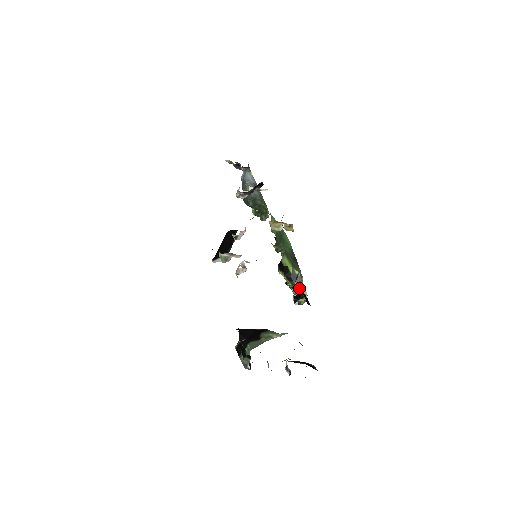
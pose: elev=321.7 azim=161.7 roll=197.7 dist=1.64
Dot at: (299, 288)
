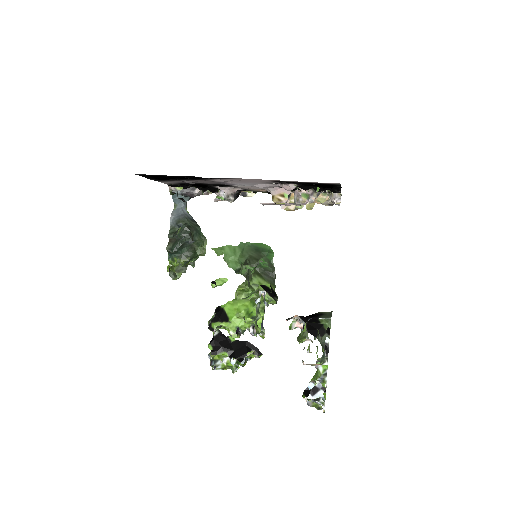
Dot at: (258, 327)
